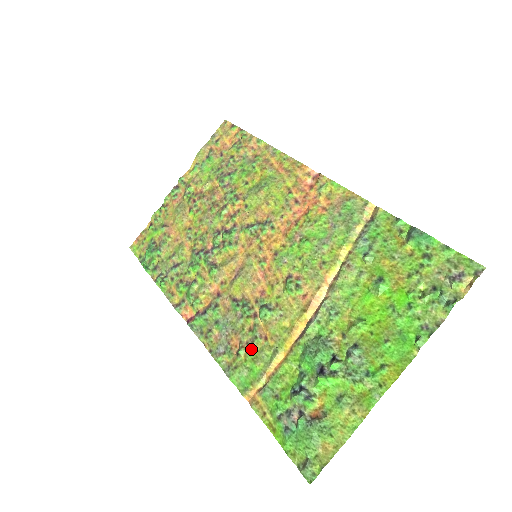
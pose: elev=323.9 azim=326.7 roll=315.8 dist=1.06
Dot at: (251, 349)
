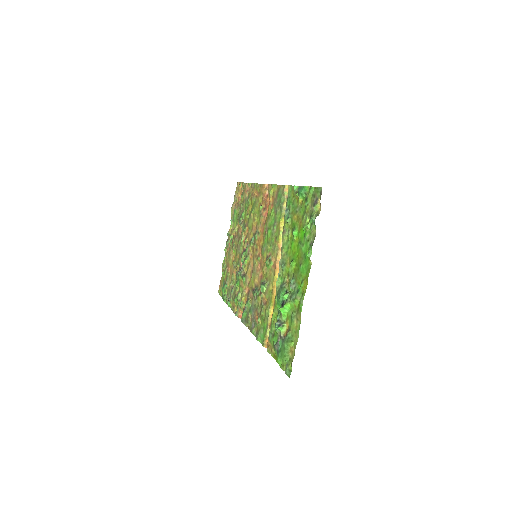
Dot at: (262, 315)
